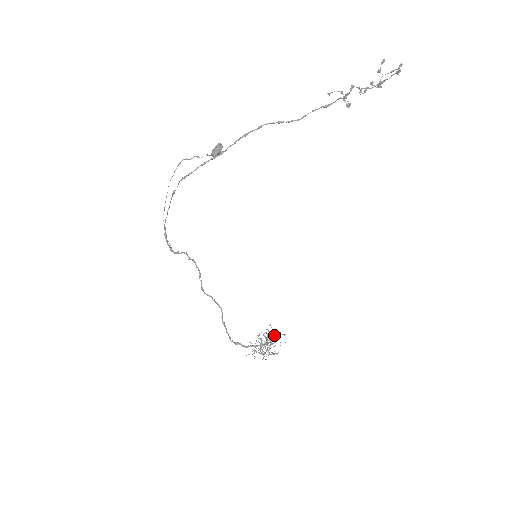
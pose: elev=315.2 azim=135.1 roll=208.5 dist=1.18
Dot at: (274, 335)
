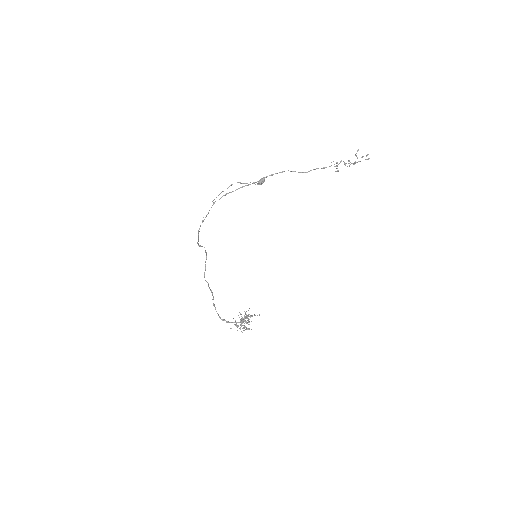
Dot at: (250, 316)
